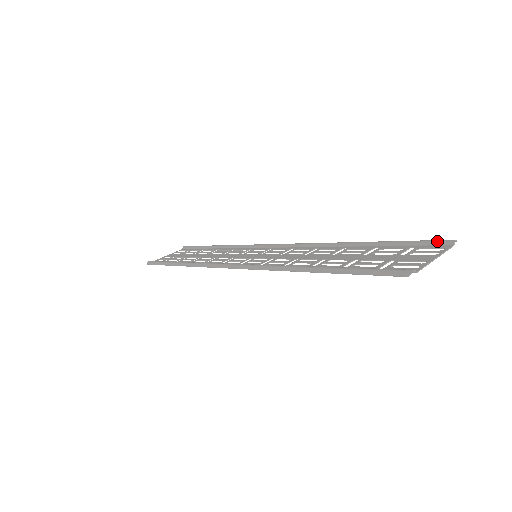
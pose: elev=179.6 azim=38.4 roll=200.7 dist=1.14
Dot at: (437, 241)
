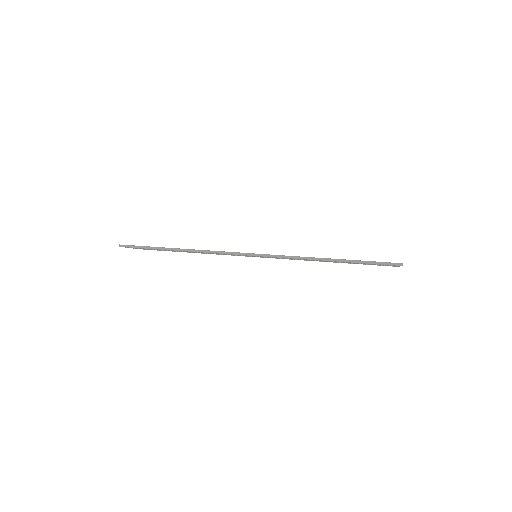
Dot at: occluded
